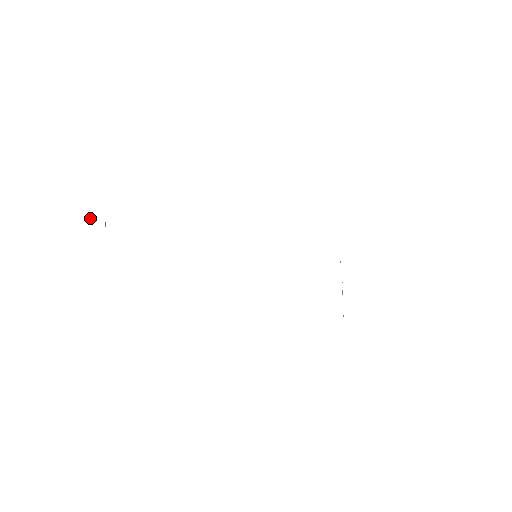
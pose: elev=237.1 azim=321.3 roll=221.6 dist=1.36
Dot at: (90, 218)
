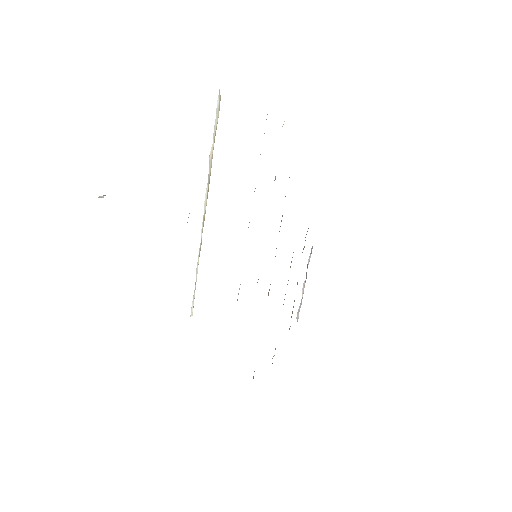
Dot at: (100, 196)
